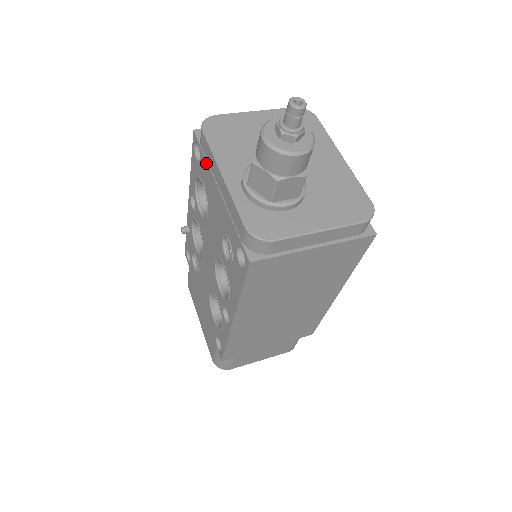
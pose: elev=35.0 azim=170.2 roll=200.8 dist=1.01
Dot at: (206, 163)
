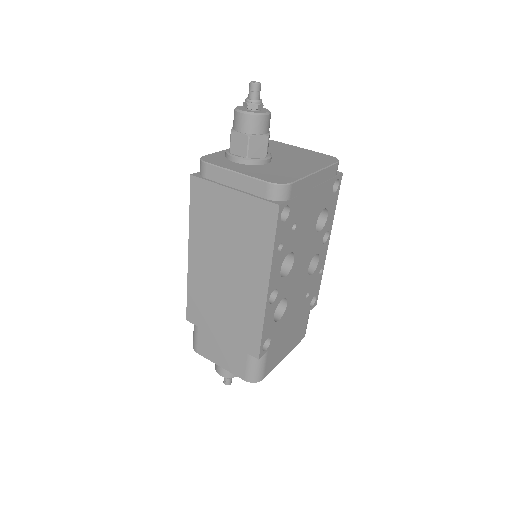
Dot at: occluded
